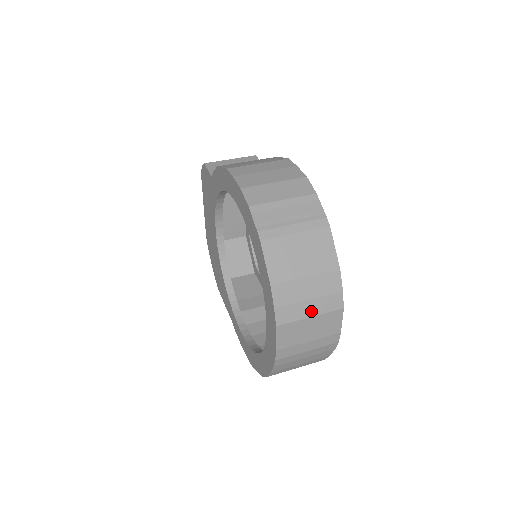
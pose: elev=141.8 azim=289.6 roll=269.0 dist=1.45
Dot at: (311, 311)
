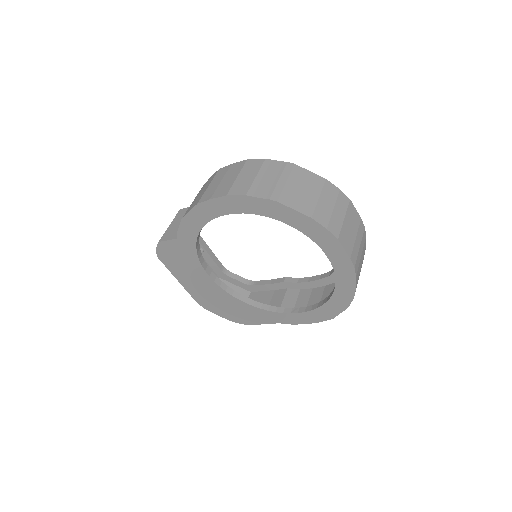
Dot at: (341, 215)
